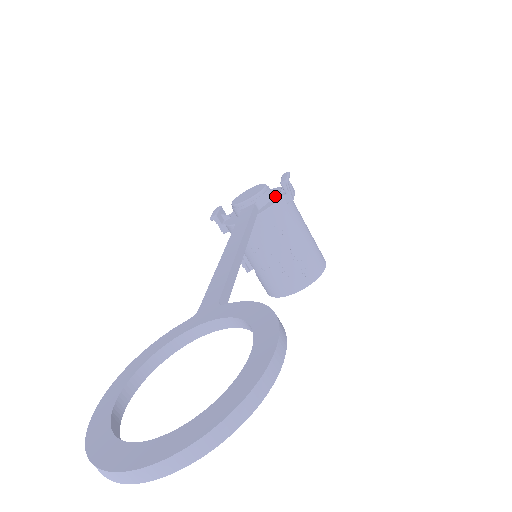
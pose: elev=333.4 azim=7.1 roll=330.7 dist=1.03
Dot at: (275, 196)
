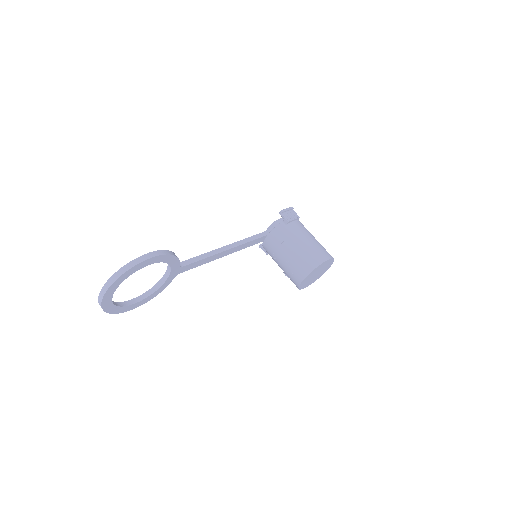
Dot at: occluded
